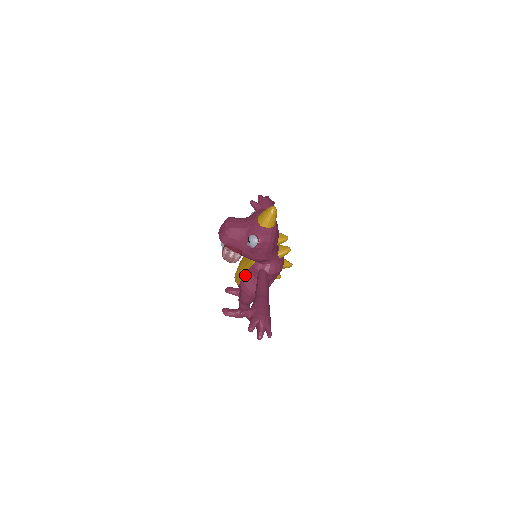
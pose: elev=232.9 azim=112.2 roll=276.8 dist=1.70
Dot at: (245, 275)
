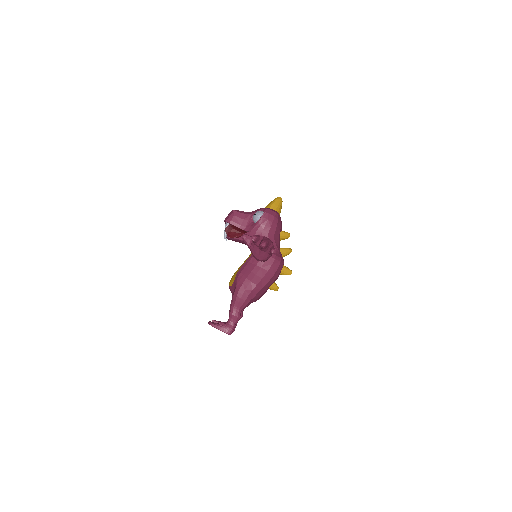
Dot at: (243, 265)
